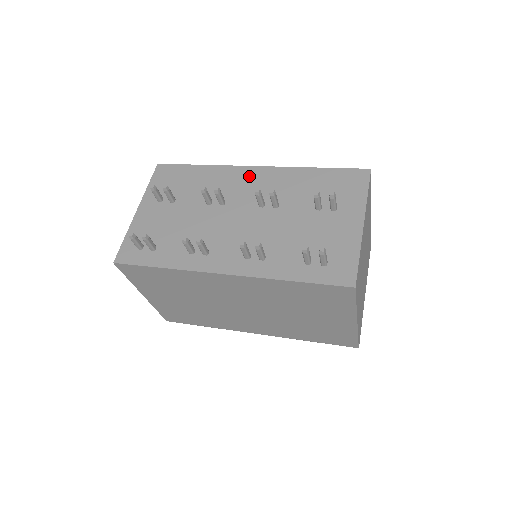
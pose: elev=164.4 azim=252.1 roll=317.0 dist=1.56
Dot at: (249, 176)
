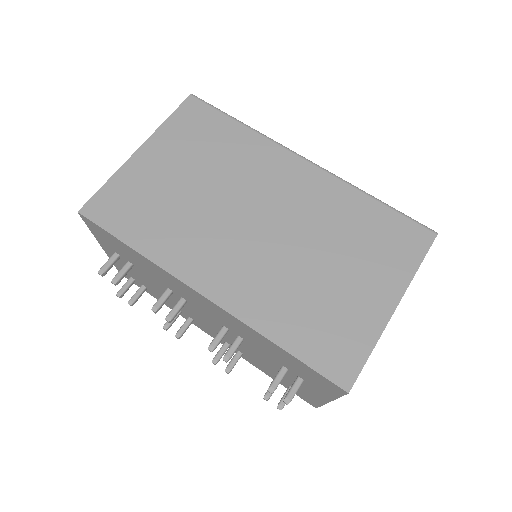
Dot at: (199, 299)
